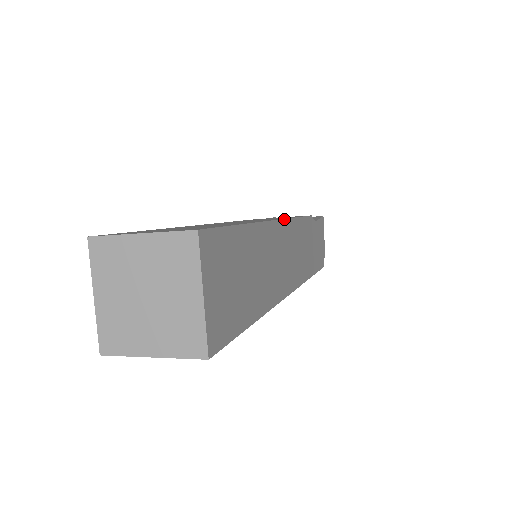
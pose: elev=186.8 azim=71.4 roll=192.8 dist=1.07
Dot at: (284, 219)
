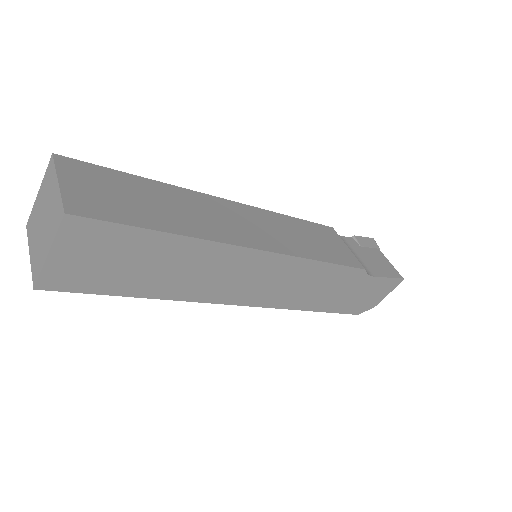
Dot at: (276, 253)
